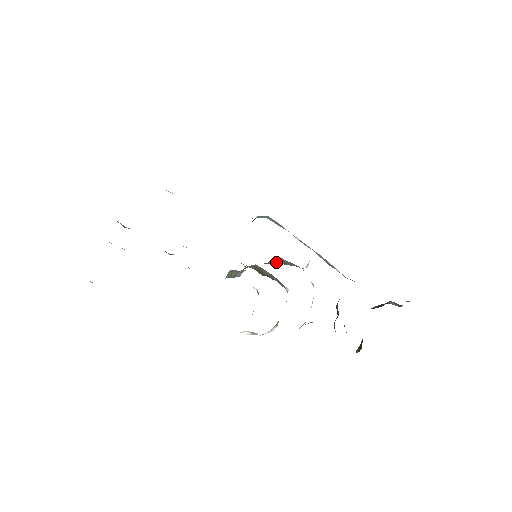
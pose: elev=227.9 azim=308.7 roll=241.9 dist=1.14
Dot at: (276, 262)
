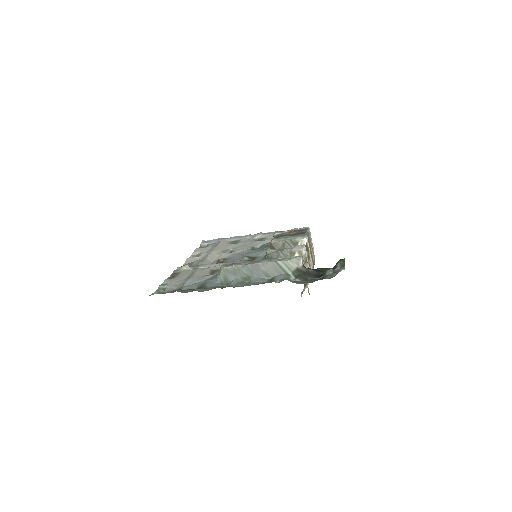
Dot at: (266, 258)
